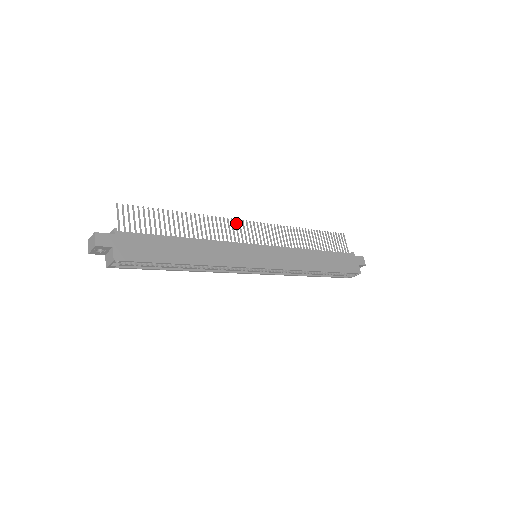
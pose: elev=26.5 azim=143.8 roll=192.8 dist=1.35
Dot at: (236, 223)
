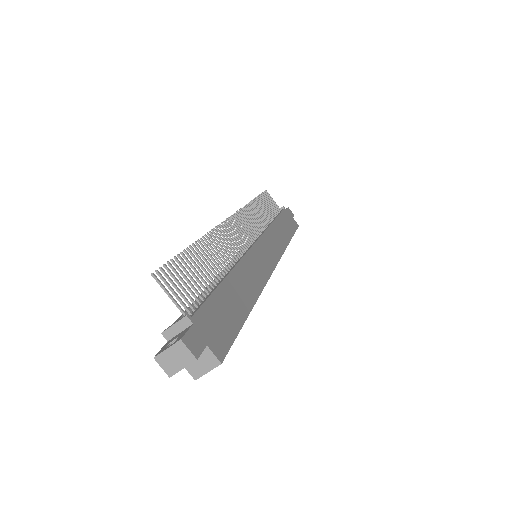
Dot at: (227, 226)
